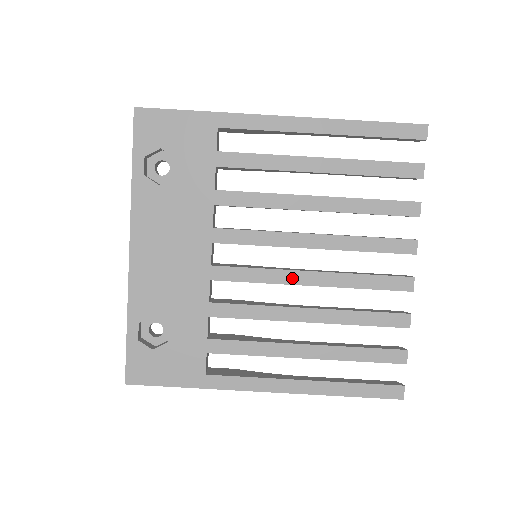
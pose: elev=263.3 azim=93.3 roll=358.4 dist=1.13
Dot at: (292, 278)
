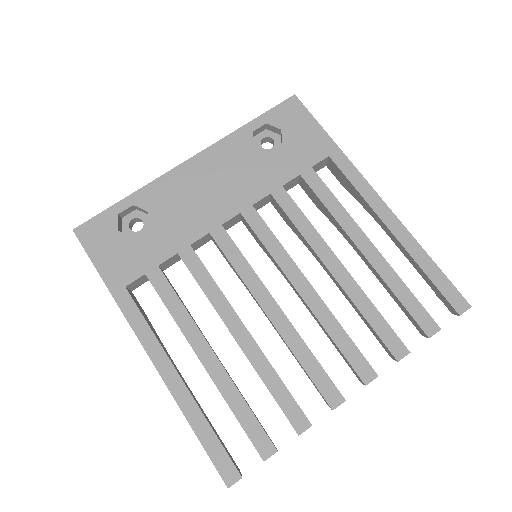
Dot at: (261, 295)
